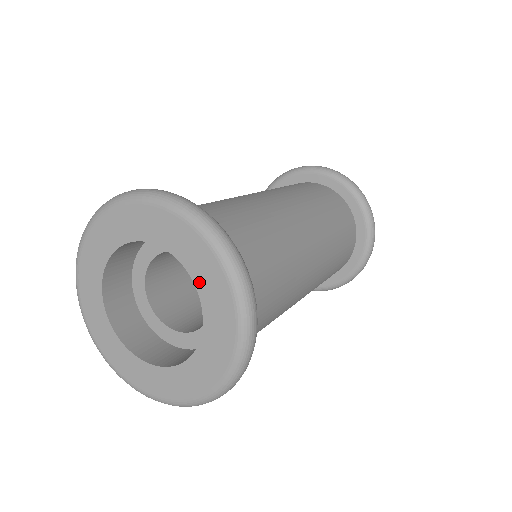
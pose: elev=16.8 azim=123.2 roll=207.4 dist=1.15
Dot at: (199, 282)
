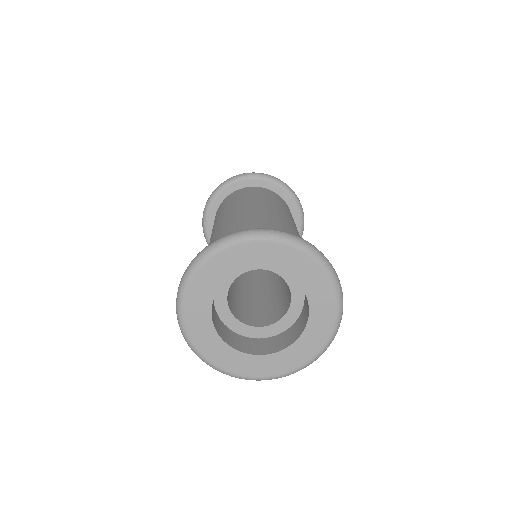
Dot at: (313, 306)
